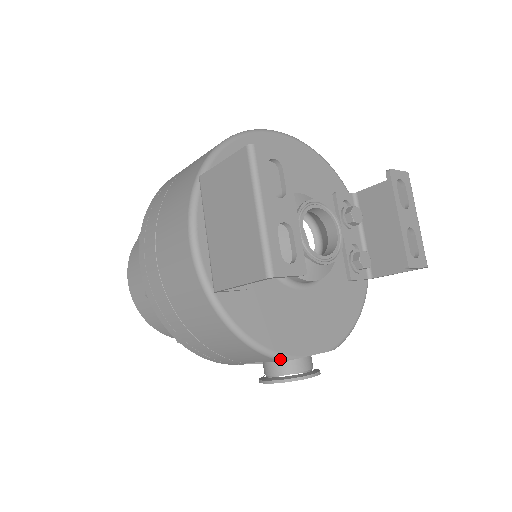
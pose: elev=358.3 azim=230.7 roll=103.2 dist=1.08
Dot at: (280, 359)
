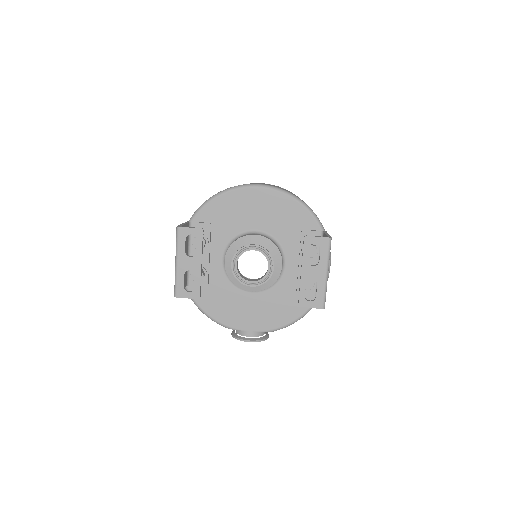
Dot at: occluded
